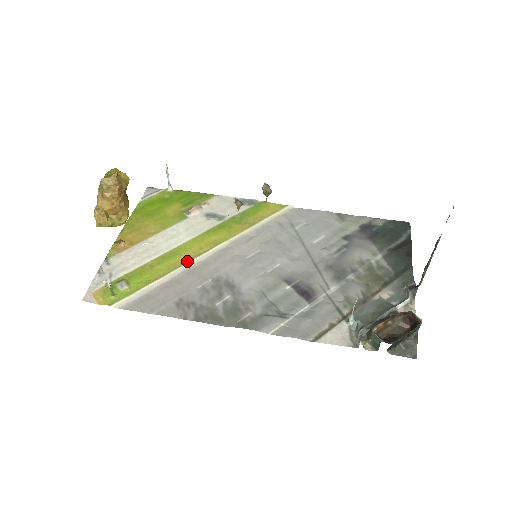
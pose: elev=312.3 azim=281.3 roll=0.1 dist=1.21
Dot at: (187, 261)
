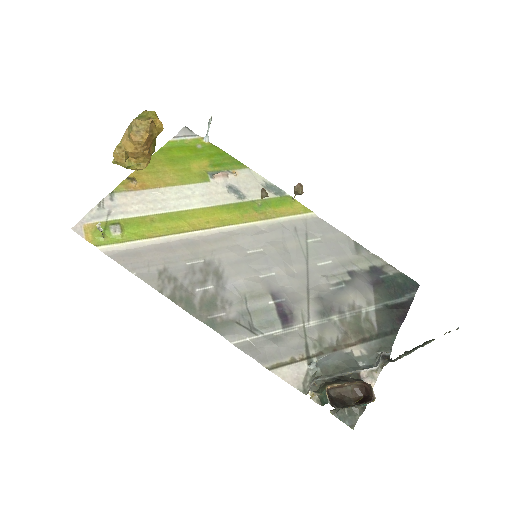
Dot at: (188, 230)
